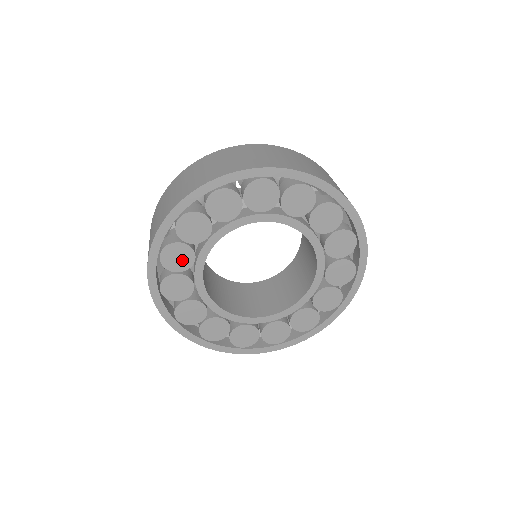
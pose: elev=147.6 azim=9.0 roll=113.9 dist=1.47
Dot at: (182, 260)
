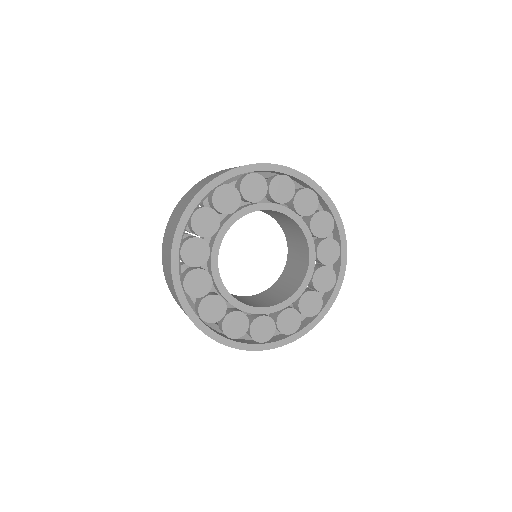
Dot at: (202, 283)
